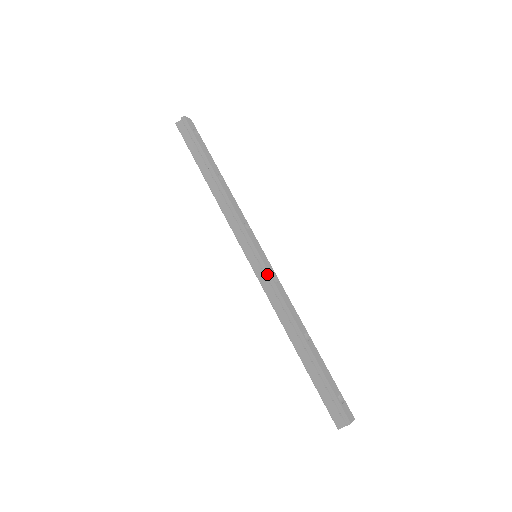
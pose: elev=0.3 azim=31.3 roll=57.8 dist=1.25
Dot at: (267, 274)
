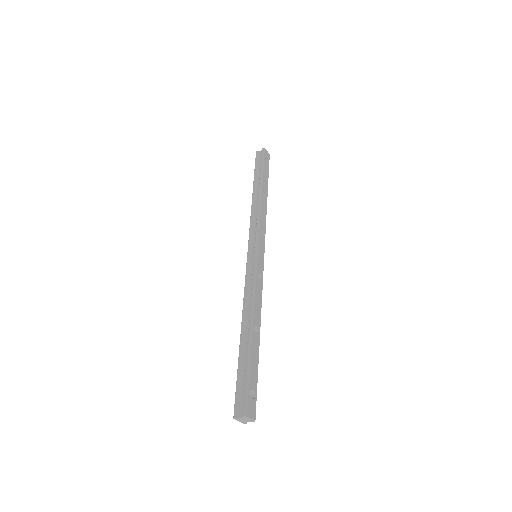
Dot at: (254, 268)
